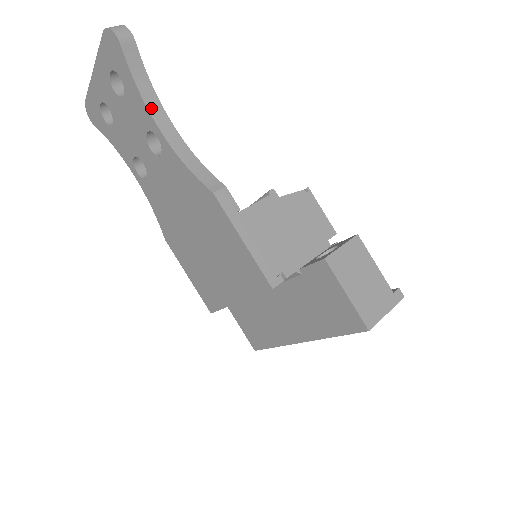
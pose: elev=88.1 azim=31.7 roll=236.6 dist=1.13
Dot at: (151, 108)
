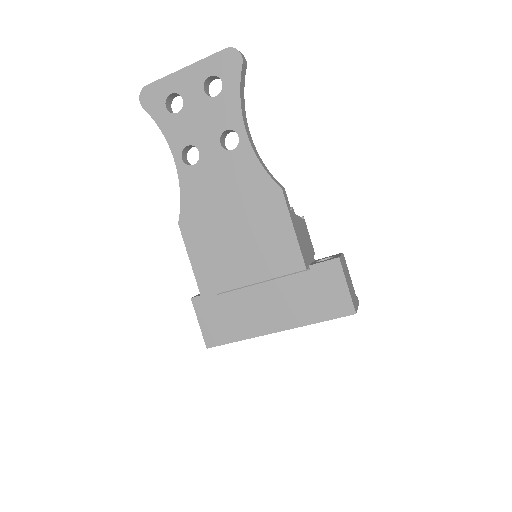
Dot at: (243, 114)
